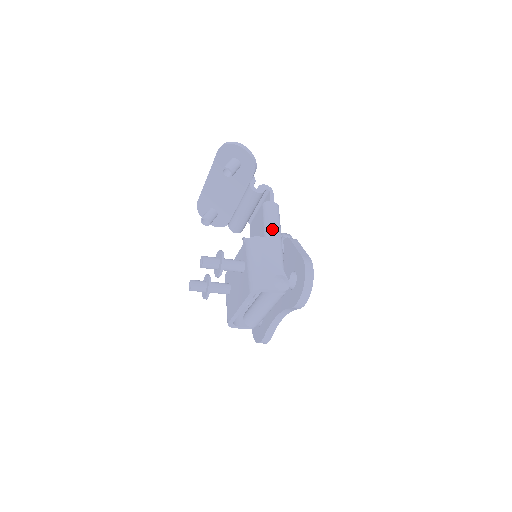
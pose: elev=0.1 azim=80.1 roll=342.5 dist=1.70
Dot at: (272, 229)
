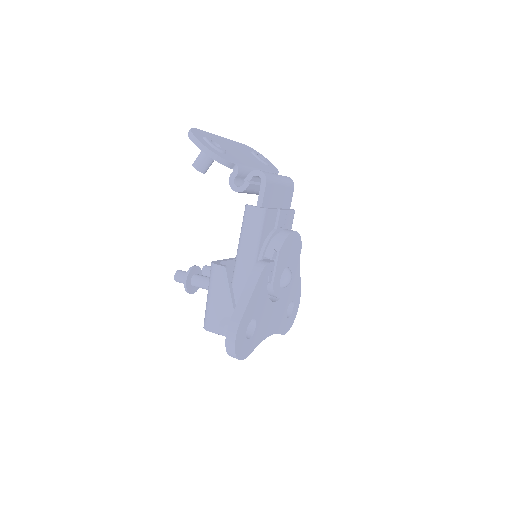
Dot at: (242, 249)
